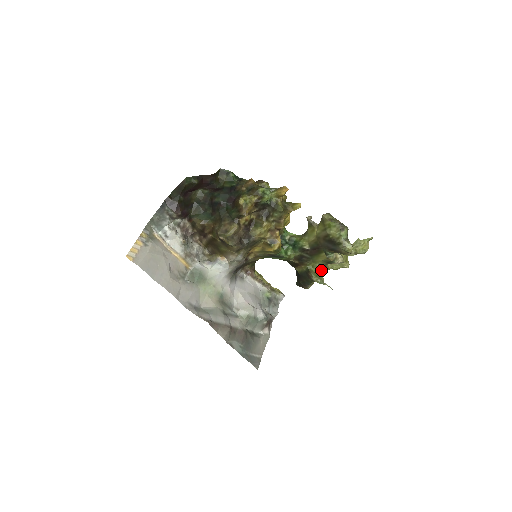
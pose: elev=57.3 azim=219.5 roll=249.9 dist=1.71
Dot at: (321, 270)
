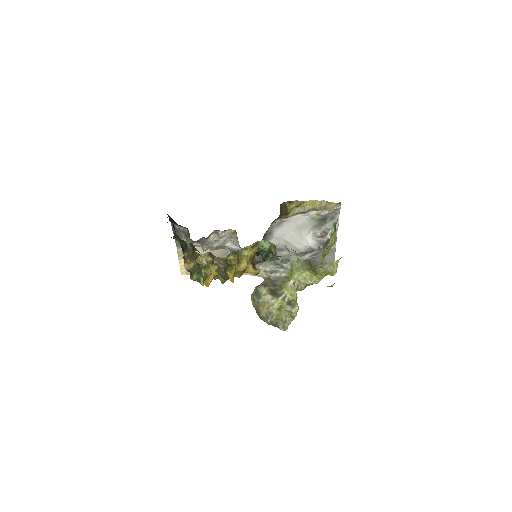
Dot at: (315, 266)
